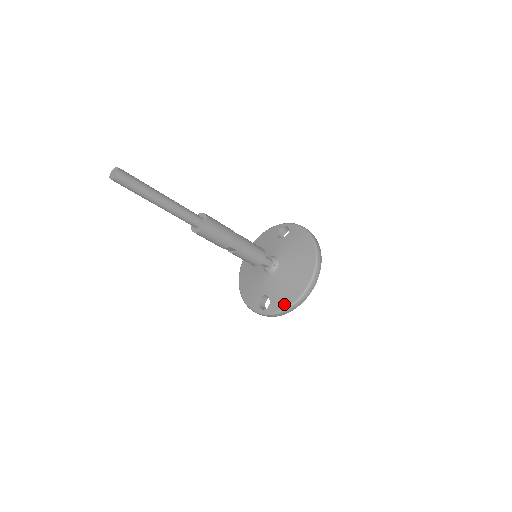
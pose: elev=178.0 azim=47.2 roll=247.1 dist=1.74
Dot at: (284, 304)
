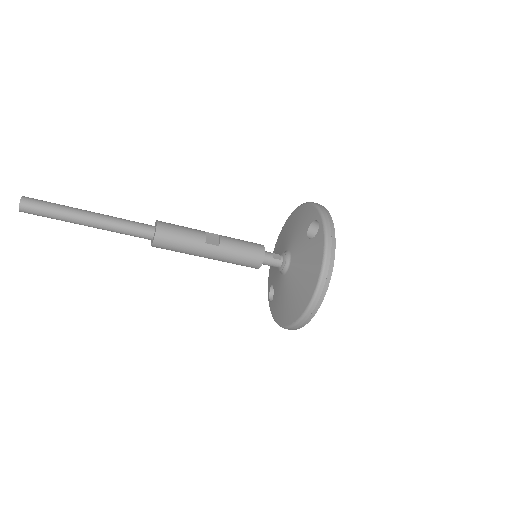
Dot at: (276, 317)
